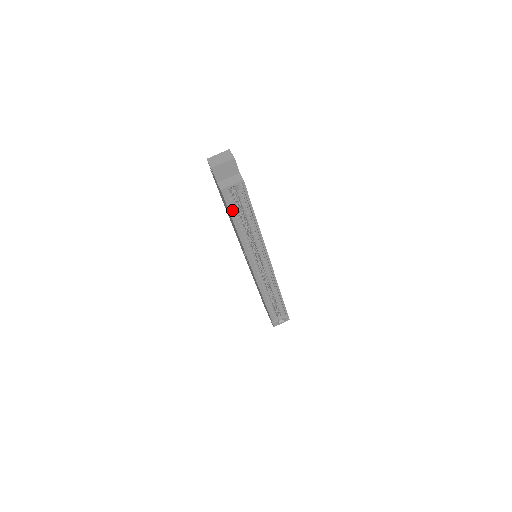
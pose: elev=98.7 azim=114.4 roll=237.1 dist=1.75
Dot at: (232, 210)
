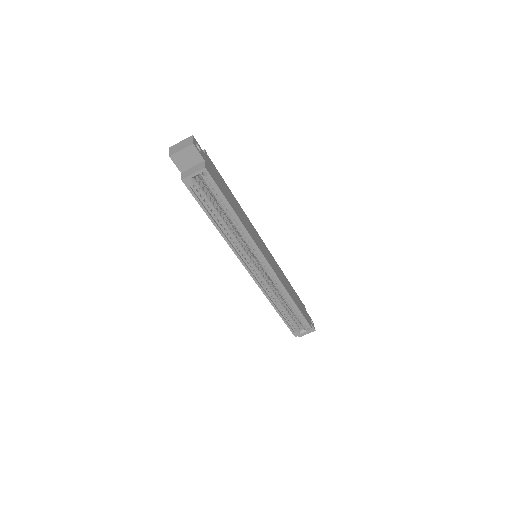
Dot at: (204, 203)
